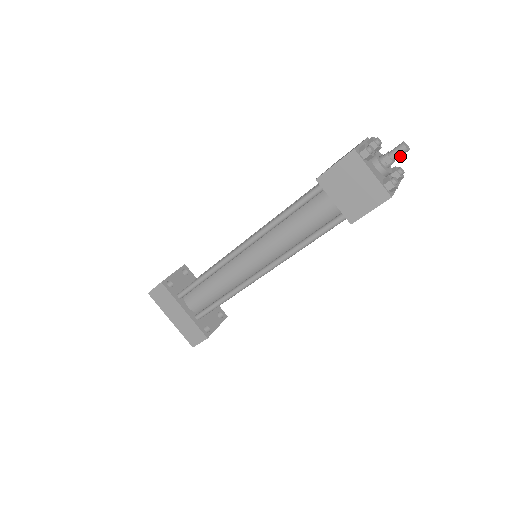
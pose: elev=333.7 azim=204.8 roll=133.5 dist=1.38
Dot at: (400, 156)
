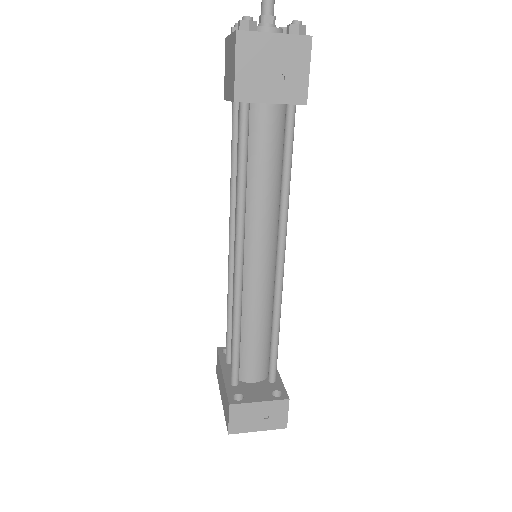
Dot at: (267, 5)
